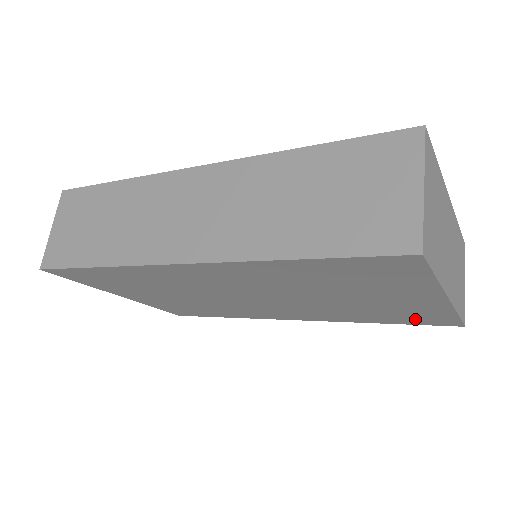
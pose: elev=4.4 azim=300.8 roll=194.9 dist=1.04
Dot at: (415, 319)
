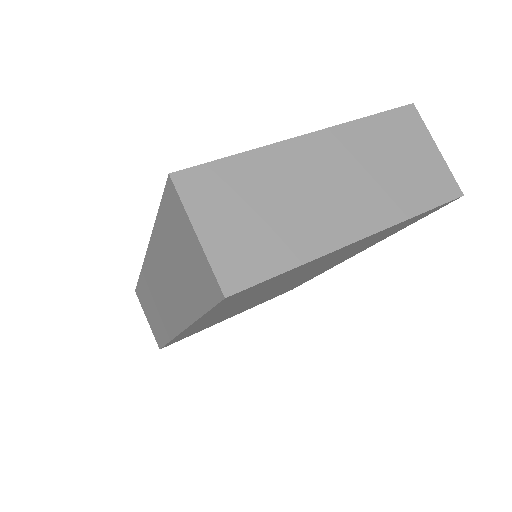
Dot at: (407, 224)
